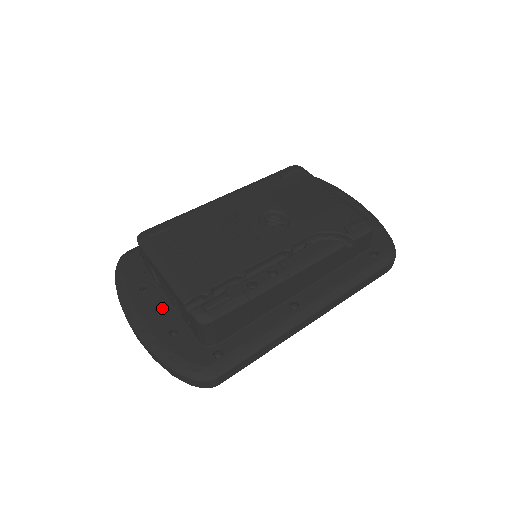
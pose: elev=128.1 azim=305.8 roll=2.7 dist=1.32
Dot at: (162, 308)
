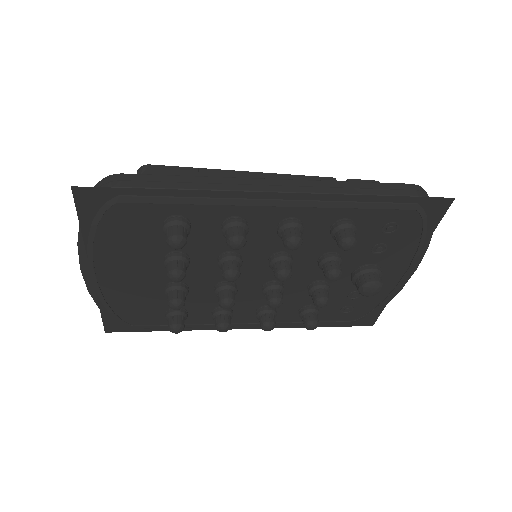
Dot at: occluded
